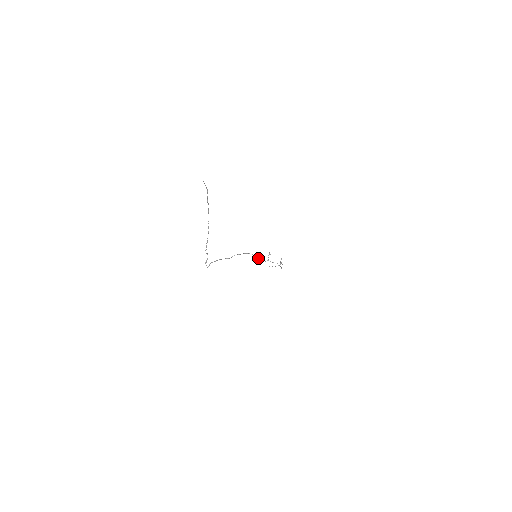
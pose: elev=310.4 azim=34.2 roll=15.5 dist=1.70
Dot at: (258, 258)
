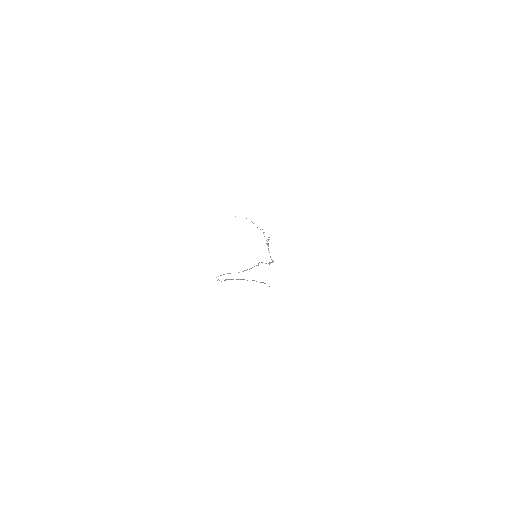
Dot at: (259, 262)
